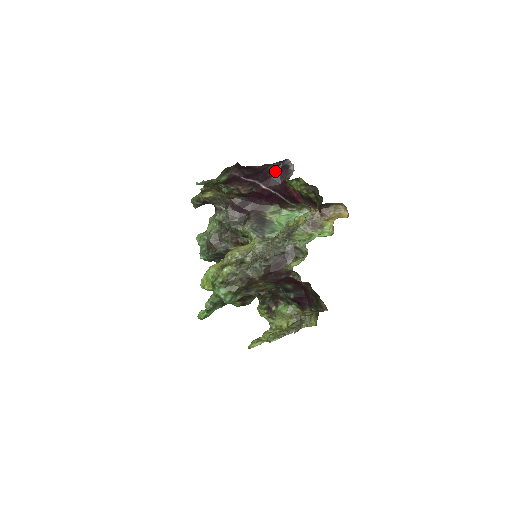
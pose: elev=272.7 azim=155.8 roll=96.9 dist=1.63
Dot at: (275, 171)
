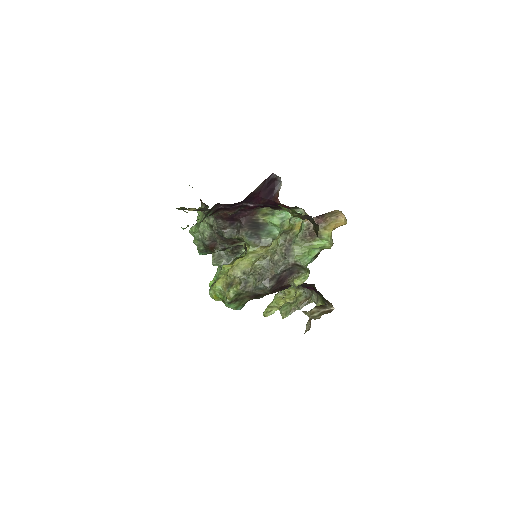
Dot at: (261, 189)
